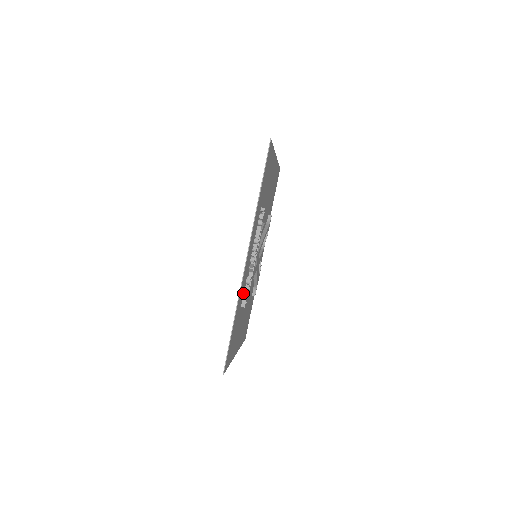
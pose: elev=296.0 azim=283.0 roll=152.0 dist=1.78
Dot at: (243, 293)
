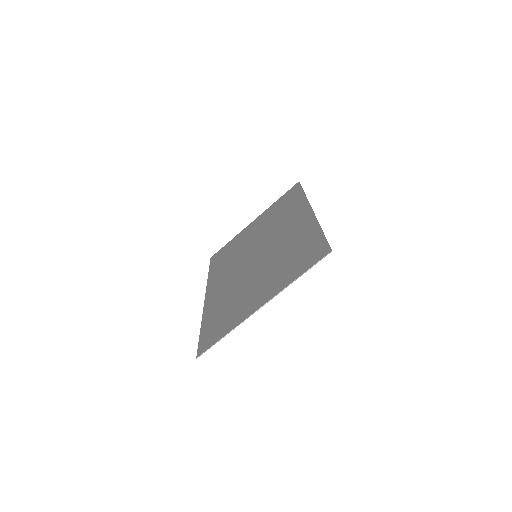
Dot at: (225, 268)
